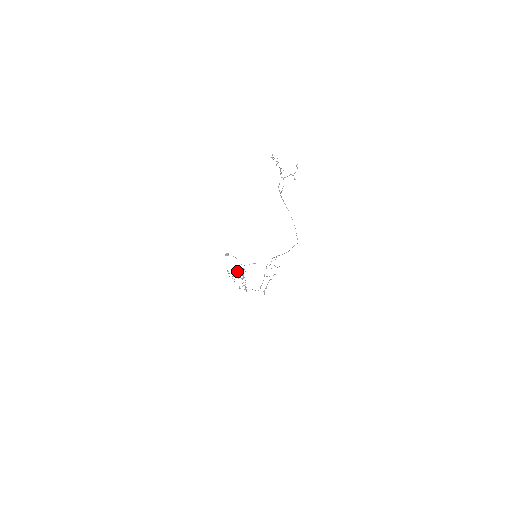
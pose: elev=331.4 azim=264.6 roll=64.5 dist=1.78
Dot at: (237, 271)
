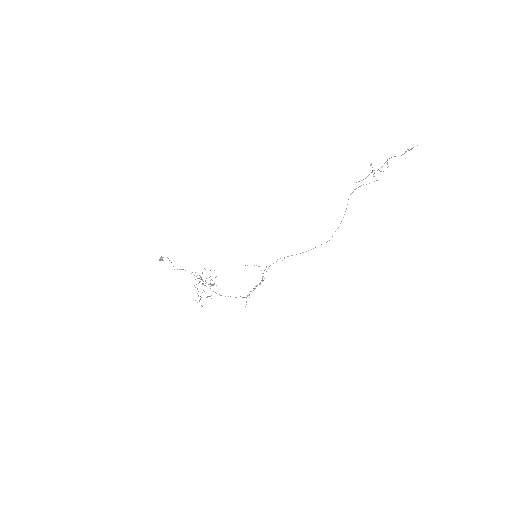
Dot at: occluded
